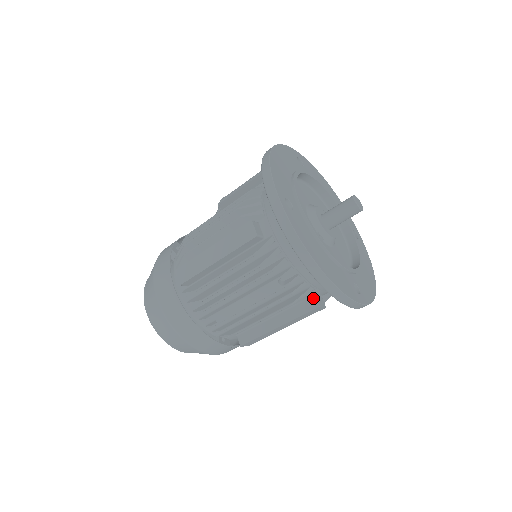
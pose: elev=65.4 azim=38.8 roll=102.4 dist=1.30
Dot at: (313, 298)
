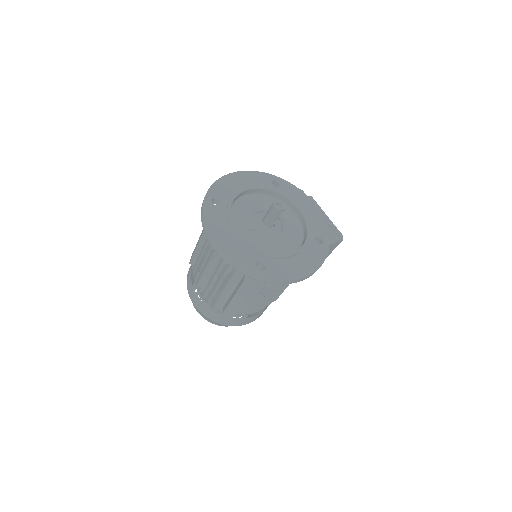
Dot at: occluded
